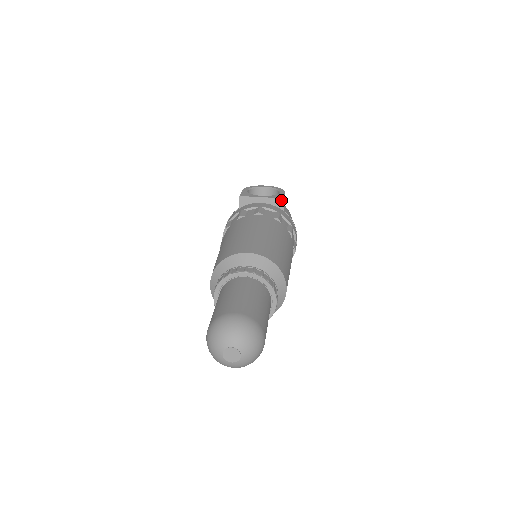
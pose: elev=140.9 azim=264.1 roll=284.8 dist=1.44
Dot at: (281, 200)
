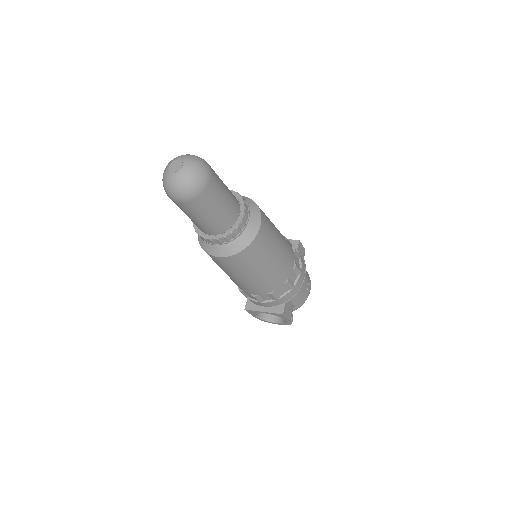
Dot at: (296, 241)
